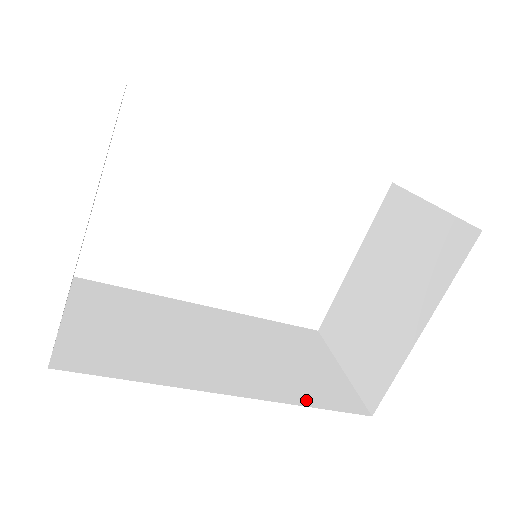
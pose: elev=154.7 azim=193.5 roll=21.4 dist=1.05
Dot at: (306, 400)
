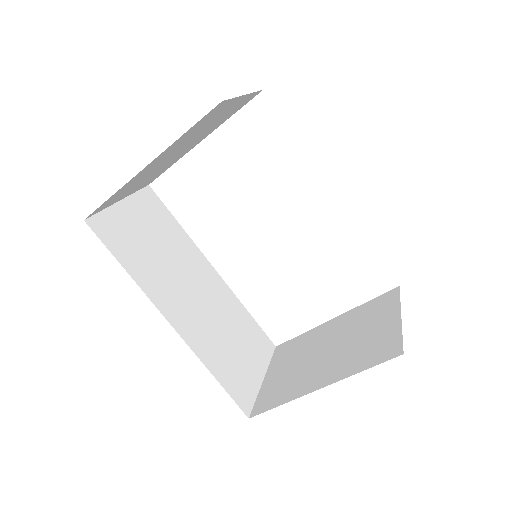
Dot at: (215, 370)
